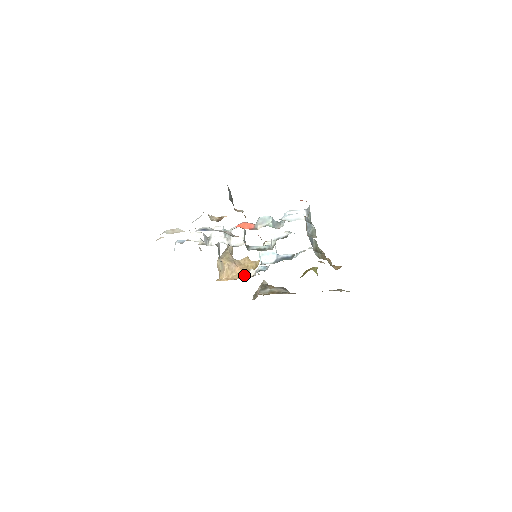
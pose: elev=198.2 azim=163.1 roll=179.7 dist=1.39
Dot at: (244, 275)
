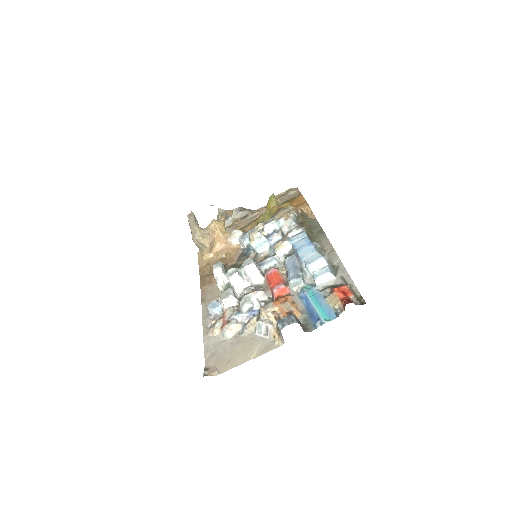
Dot at: (225, 242)
